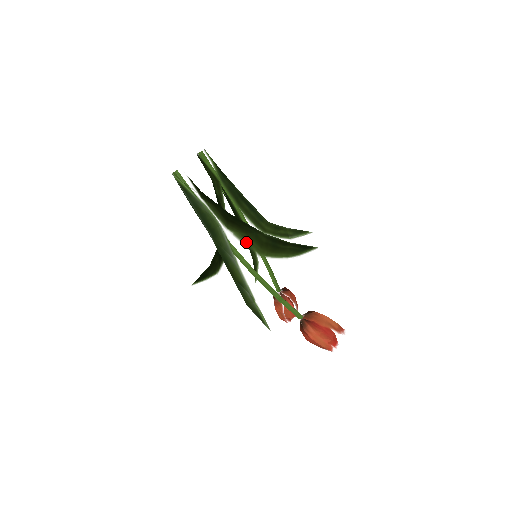
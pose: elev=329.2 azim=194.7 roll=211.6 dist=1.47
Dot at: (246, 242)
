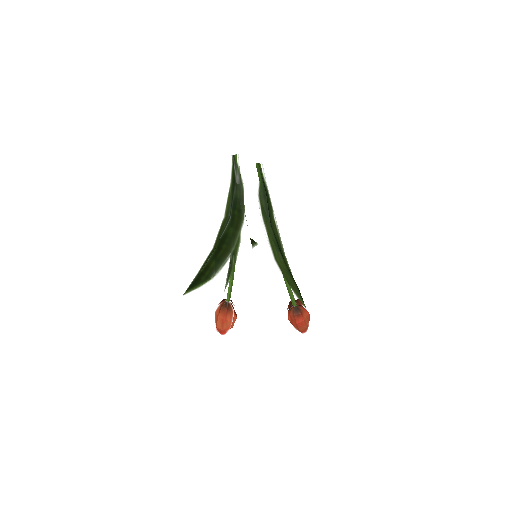
Dot at: occluded
